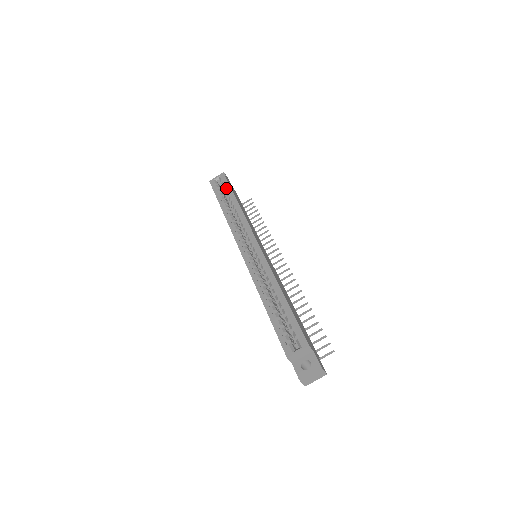
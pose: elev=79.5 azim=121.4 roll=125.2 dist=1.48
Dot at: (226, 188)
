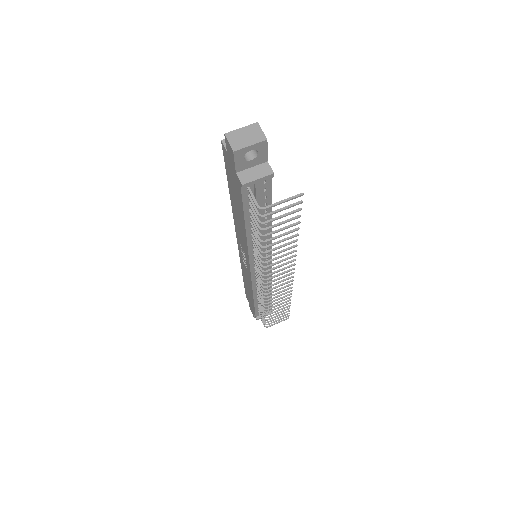
Dot at: occluded
